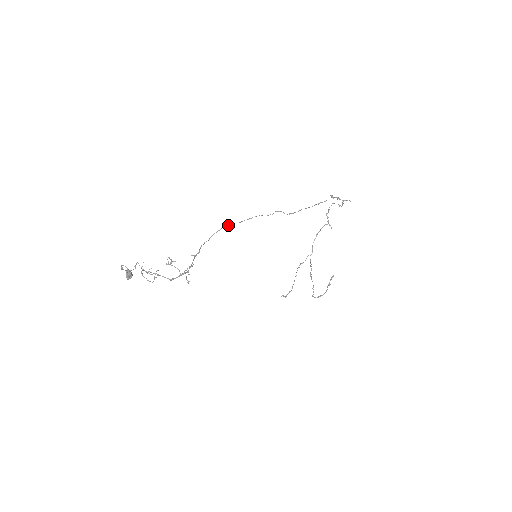
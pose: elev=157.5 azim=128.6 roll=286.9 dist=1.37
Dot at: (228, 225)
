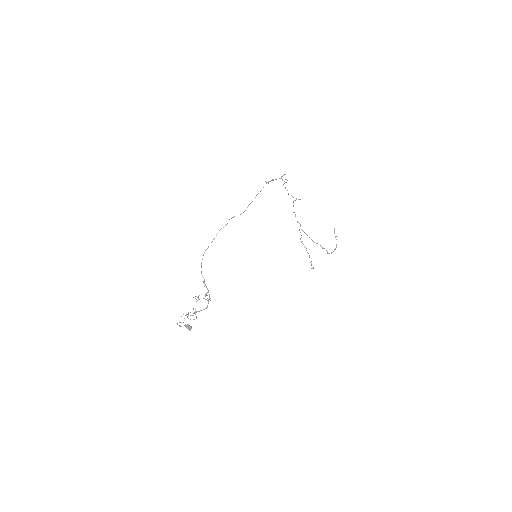
Dot at: (206, 249)
